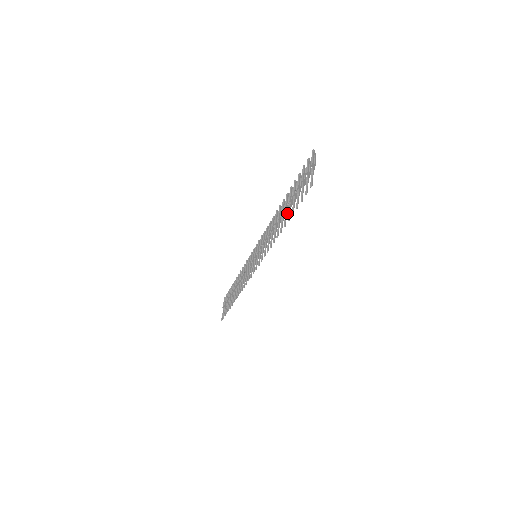
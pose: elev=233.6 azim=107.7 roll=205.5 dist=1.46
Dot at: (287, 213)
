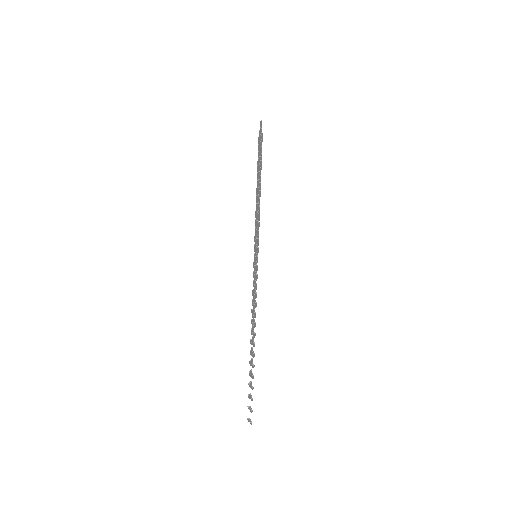
Dot at: occluded
